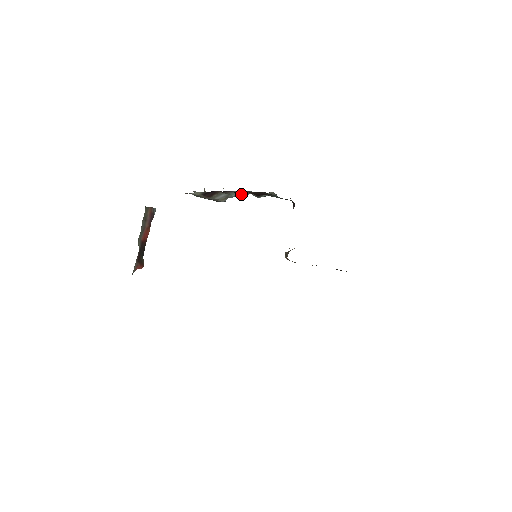
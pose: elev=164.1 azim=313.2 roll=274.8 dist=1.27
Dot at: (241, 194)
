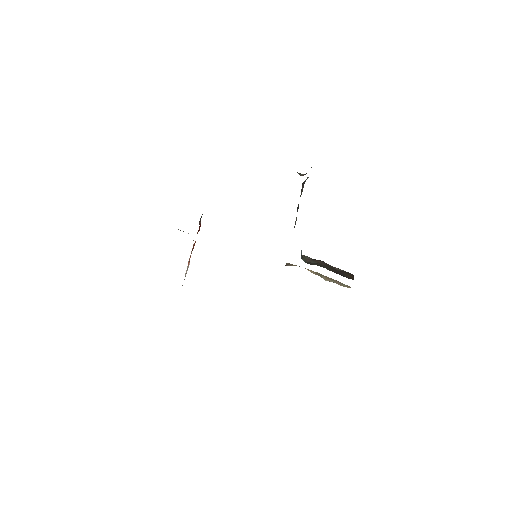
Dot at: occluded
